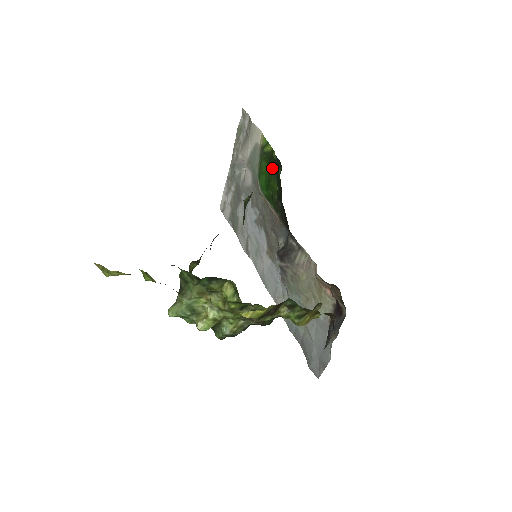
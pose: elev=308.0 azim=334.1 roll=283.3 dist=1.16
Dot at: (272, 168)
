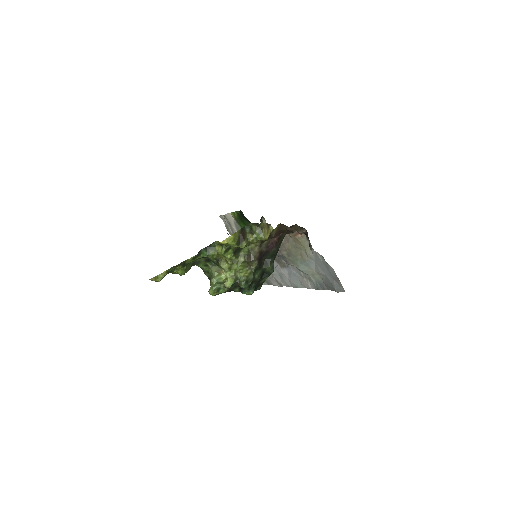
Dot at: (243, 220)
